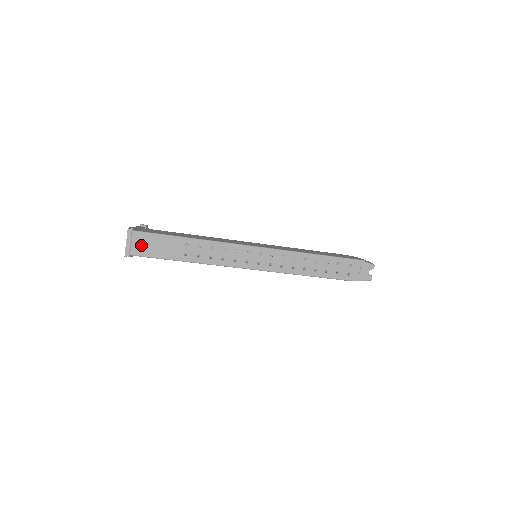
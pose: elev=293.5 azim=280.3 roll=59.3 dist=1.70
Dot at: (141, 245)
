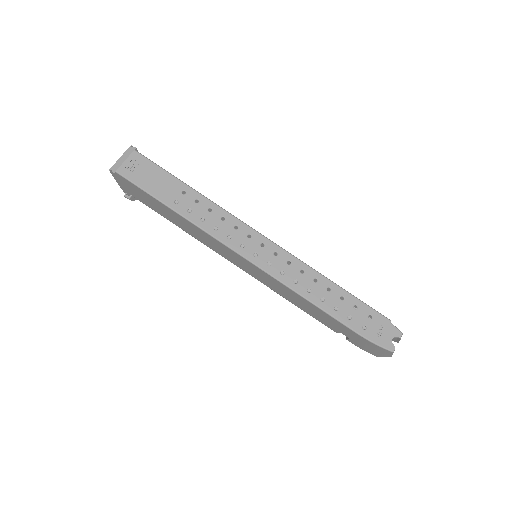
Dot at: (134, 168)
